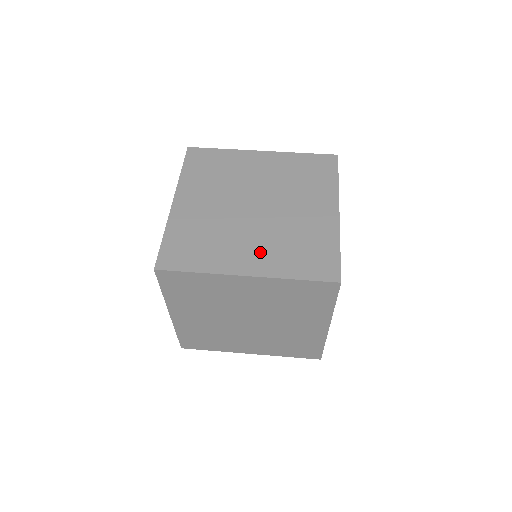
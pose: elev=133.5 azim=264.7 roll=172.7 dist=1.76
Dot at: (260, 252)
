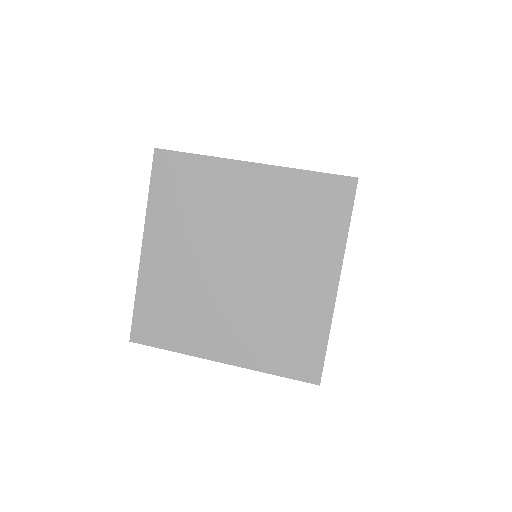
Dot at: (237, 334)
